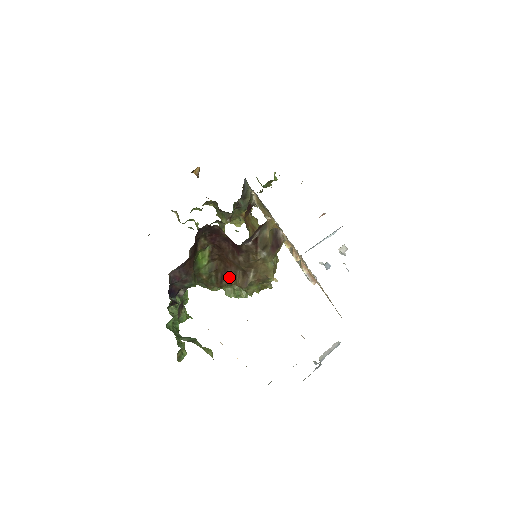
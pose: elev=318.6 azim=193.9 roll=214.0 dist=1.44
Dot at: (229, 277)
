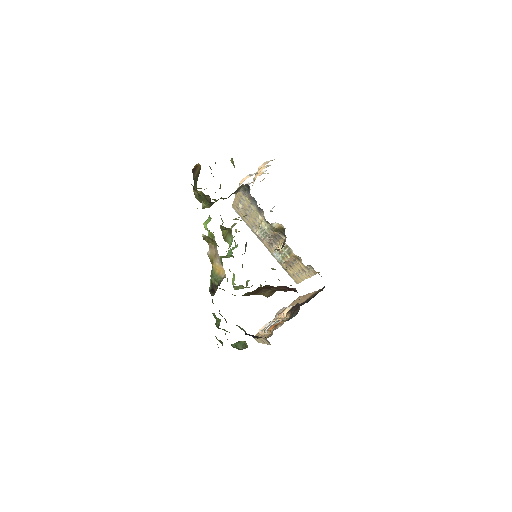
Dot at: (260, 292)
